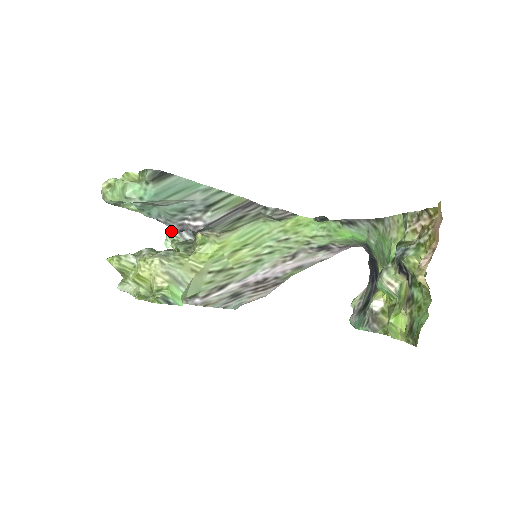
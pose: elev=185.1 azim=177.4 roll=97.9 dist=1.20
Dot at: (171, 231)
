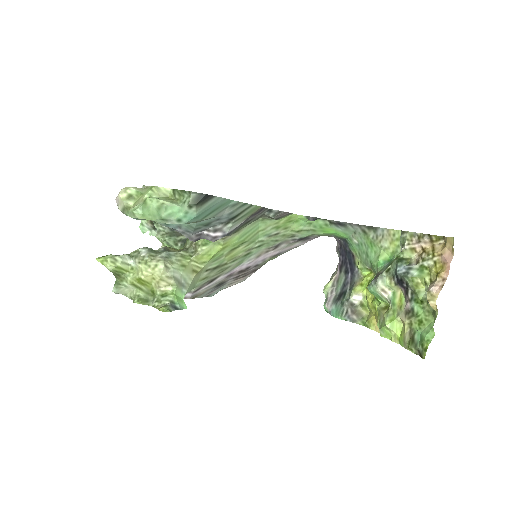
Dot at: occluded
